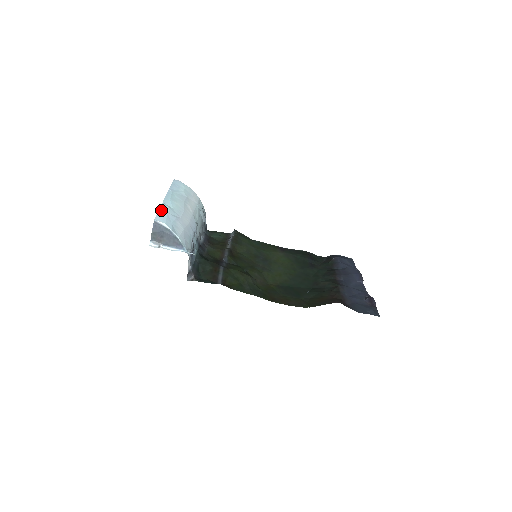
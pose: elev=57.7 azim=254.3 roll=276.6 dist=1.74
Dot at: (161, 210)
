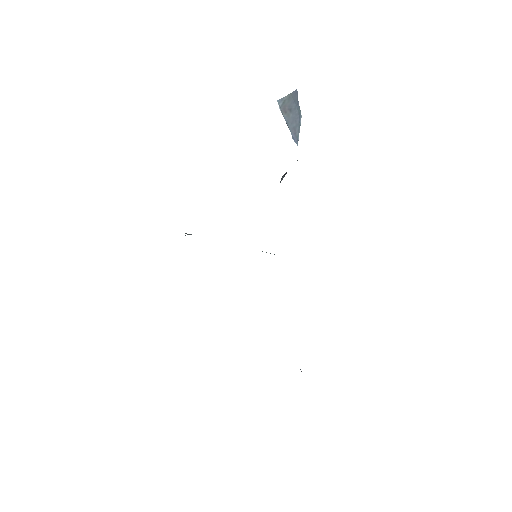
Dot at: occluded
